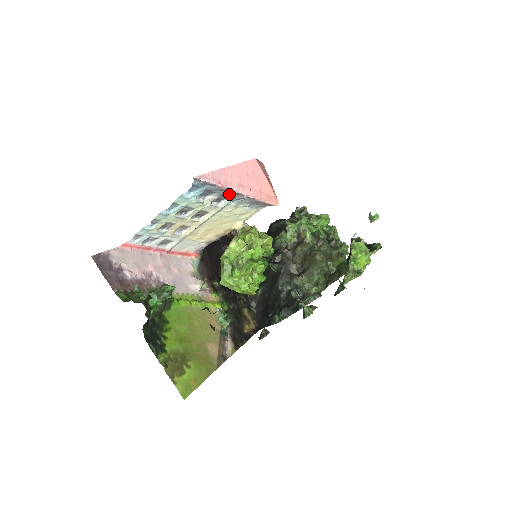
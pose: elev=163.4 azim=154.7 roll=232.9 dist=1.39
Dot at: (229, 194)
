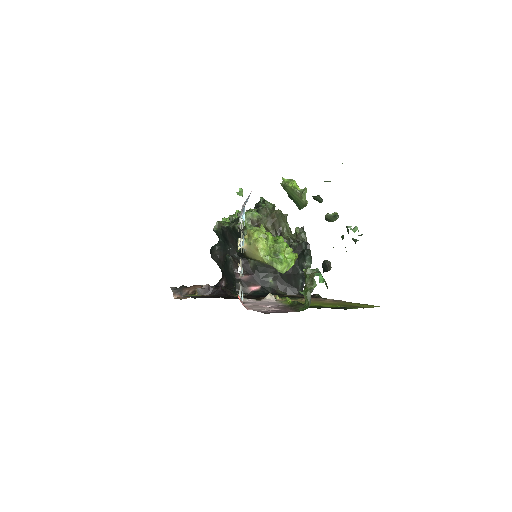
Dot at: (243, 206)
